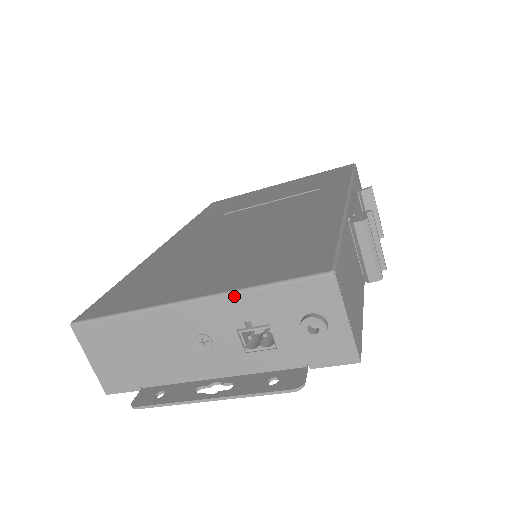
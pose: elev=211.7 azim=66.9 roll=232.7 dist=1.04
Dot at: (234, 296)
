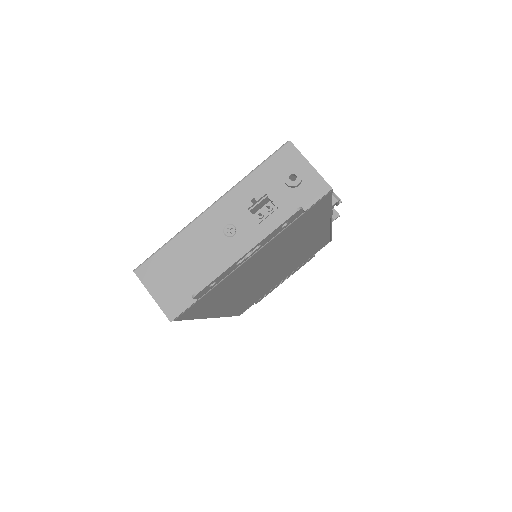
Dot at: (238, 186)
